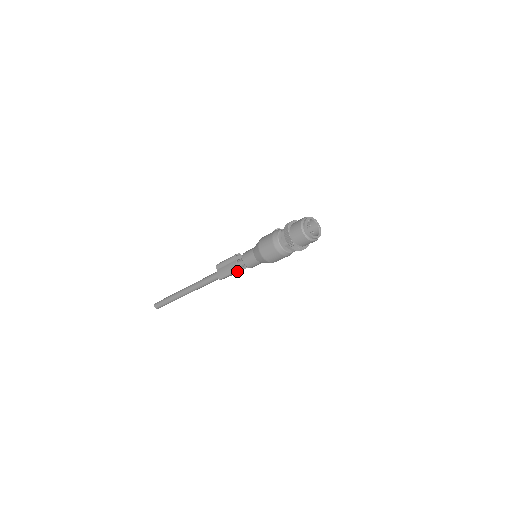
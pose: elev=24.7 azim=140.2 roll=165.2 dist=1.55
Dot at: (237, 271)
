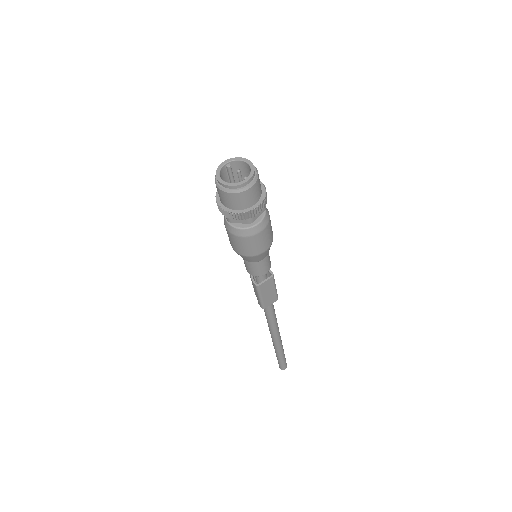
Dot at: (258, 288)
